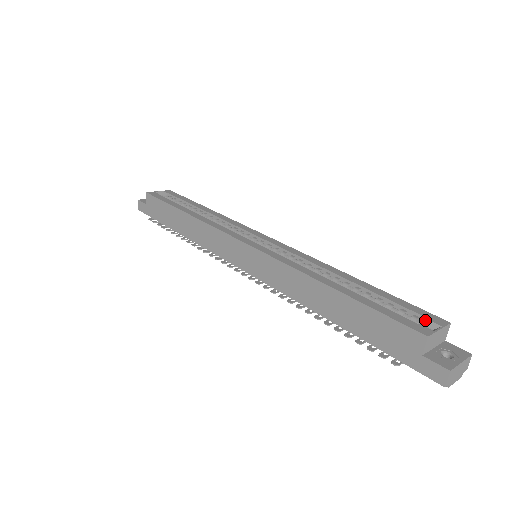
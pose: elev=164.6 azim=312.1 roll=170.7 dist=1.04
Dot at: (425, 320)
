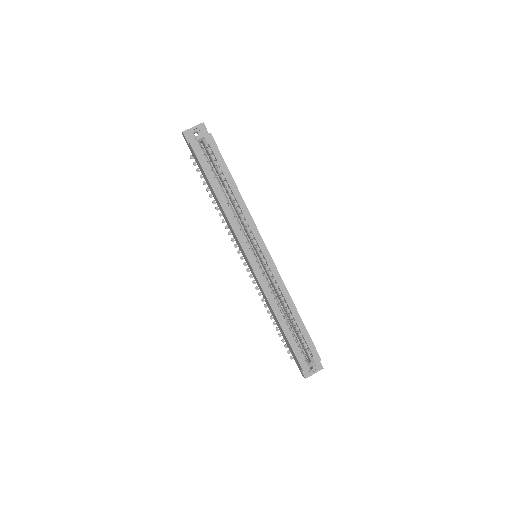
Dot at: (312, 355)
